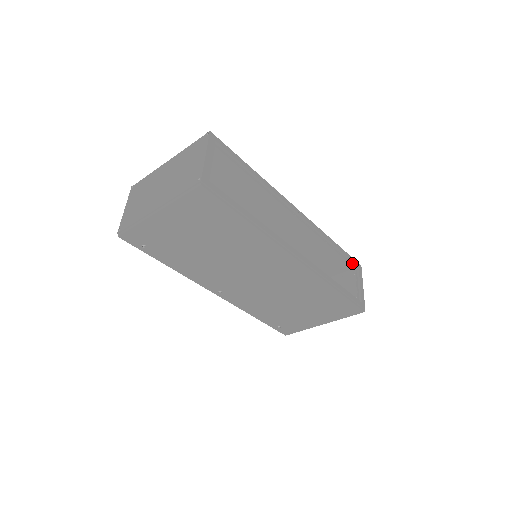
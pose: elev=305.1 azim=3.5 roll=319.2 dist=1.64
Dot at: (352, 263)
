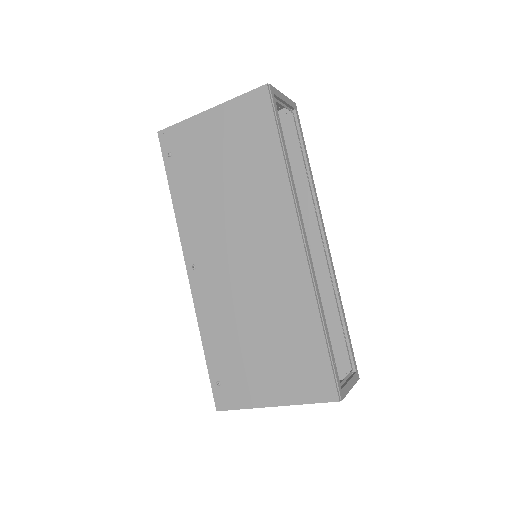
Dot at: (351, 360)
